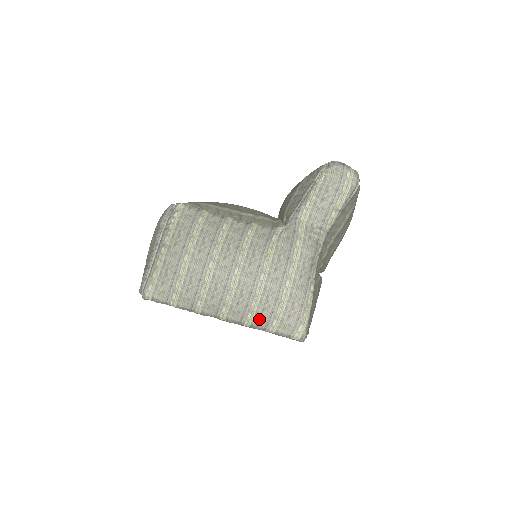
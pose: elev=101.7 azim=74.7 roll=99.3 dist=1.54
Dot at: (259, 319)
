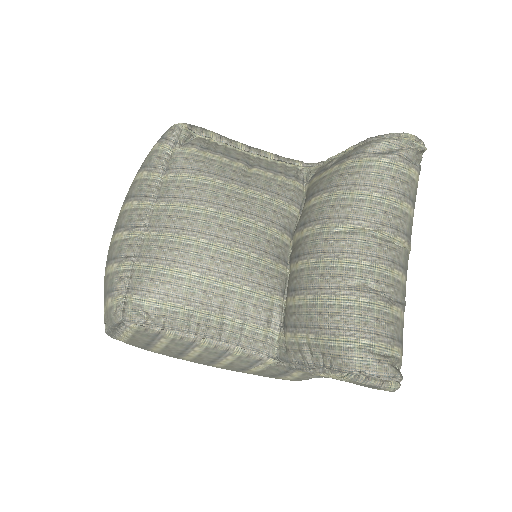
Dot at: occluded
